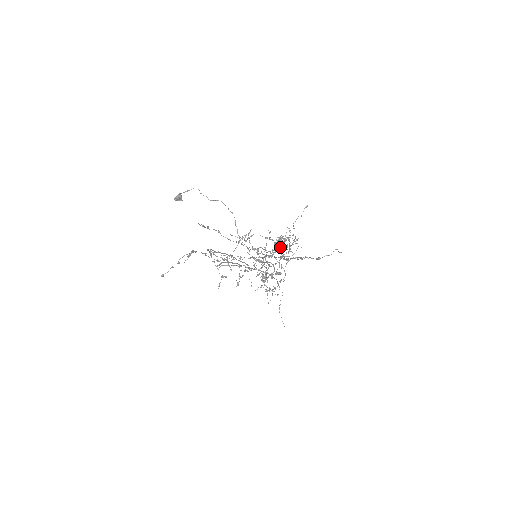
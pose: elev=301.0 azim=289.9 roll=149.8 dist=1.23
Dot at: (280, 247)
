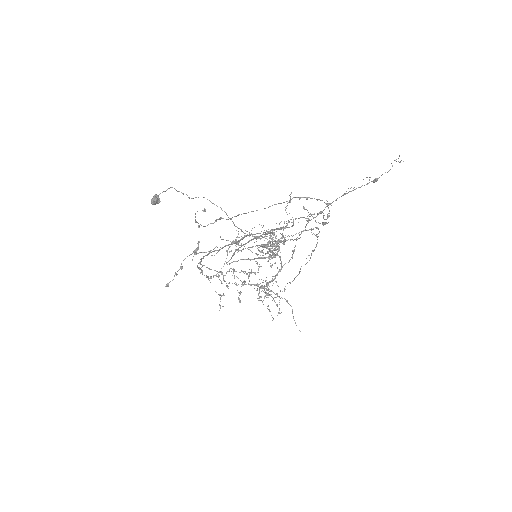
Dot at: (281, 237)
